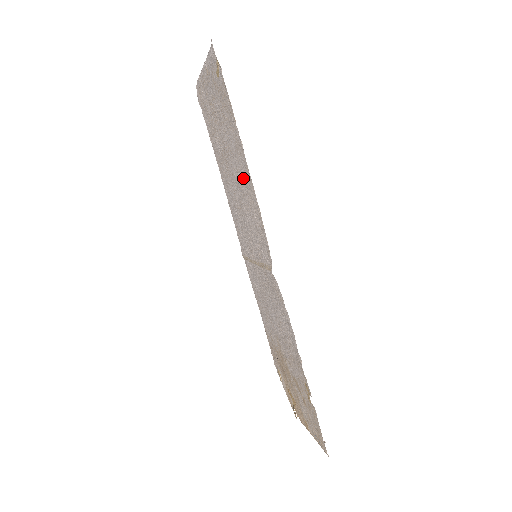
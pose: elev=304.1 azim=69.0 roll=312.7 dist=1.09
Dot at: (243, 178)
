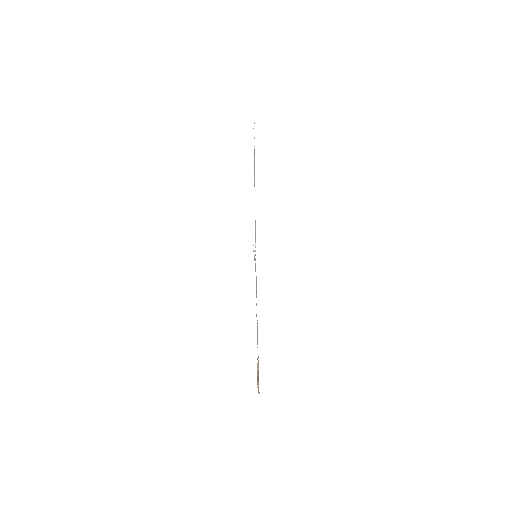
Dot at: occluded
